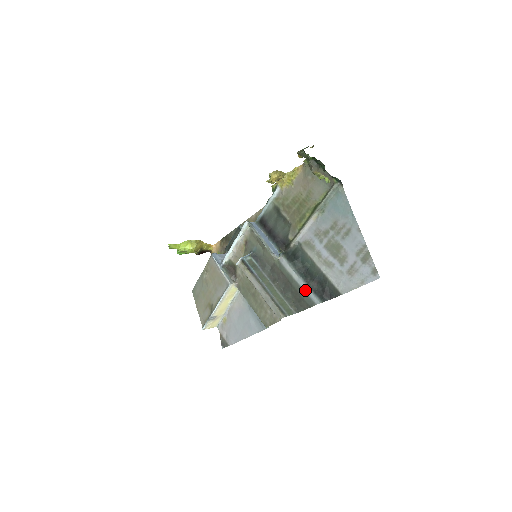
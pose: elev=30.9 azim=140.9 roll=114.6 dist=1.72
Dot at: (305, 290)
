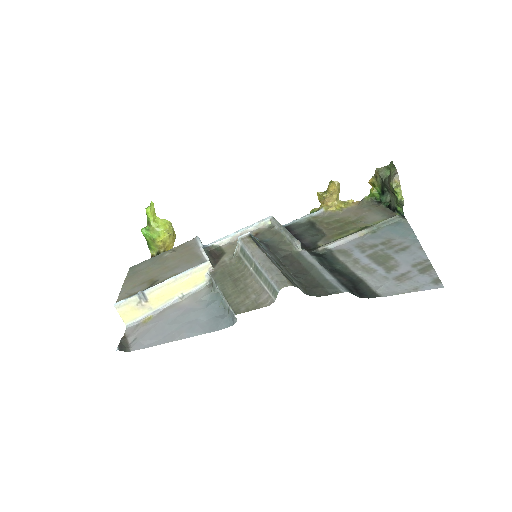
Dot at: (329, 278)
